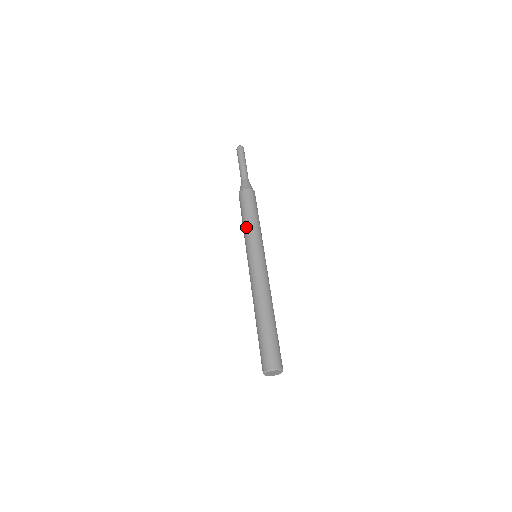
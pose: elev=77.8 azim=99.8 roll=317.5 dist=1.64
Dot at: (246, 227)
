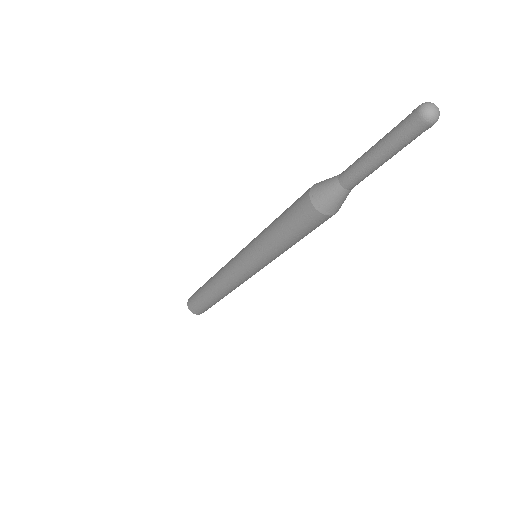
Dot at: (270, 247)
